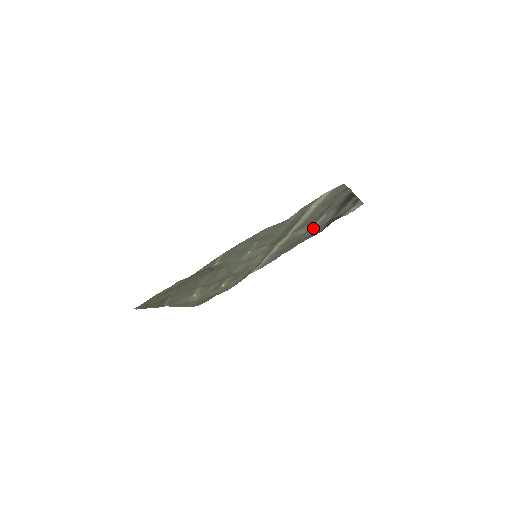
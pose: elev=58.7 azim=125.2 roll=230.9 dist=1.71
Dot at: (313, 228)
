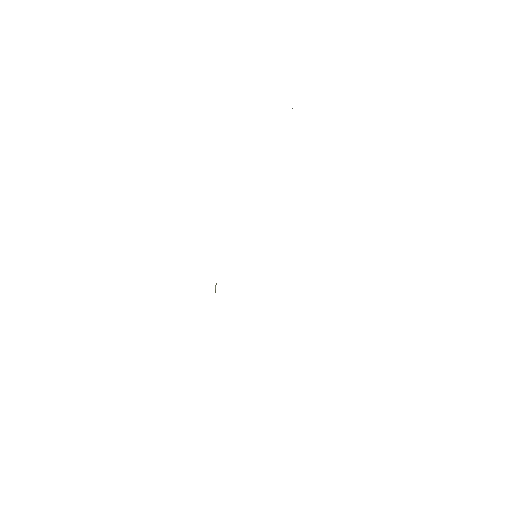
Dot at: occluded
